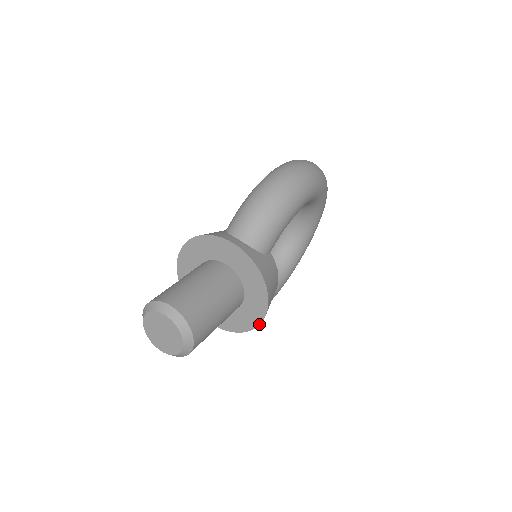
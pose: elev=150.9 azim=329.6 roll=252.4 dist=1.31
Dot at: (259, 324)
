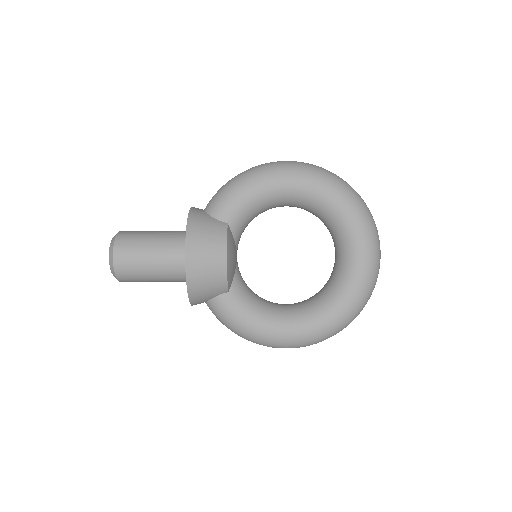
Dot at: (186, 275)
